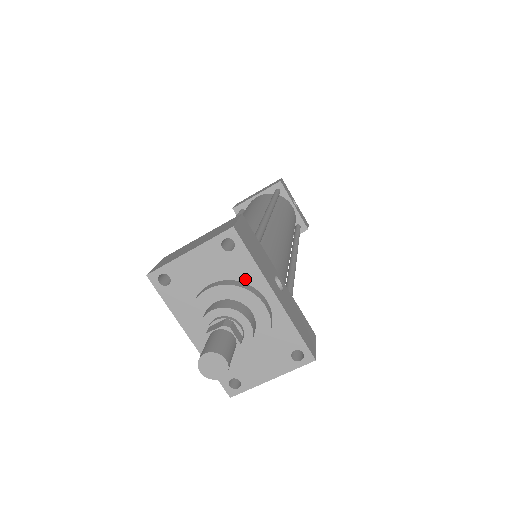
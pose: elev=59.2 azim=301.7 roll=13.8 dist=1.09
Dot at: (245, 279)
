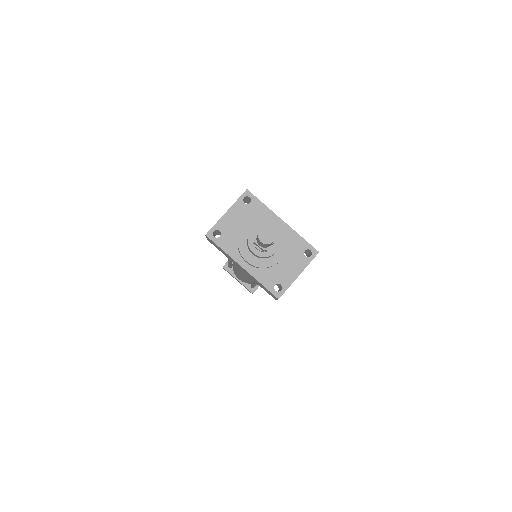
Dot at: (263, 217)
